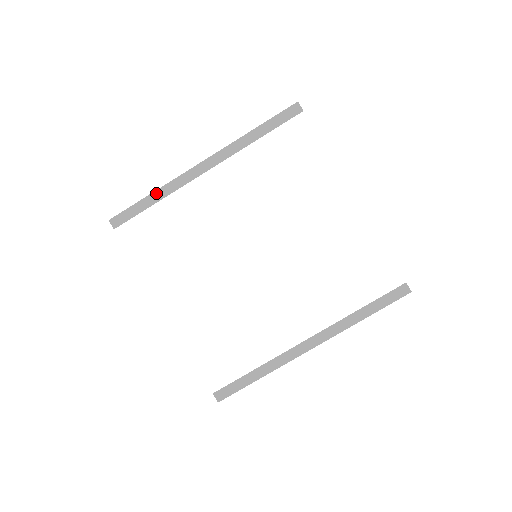
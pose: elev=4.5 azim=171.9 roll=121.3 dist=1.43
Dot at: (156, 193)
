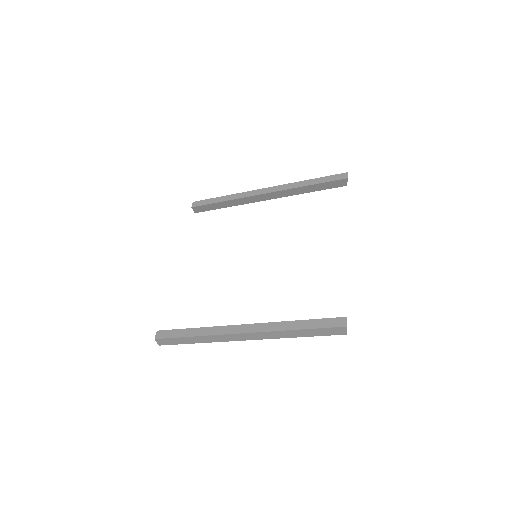
Dot at: (228, 196)
